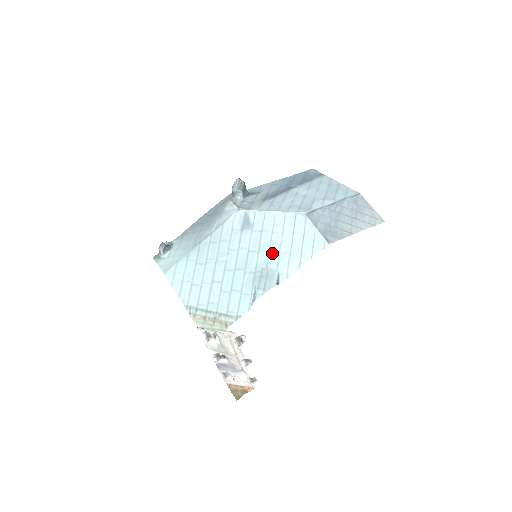
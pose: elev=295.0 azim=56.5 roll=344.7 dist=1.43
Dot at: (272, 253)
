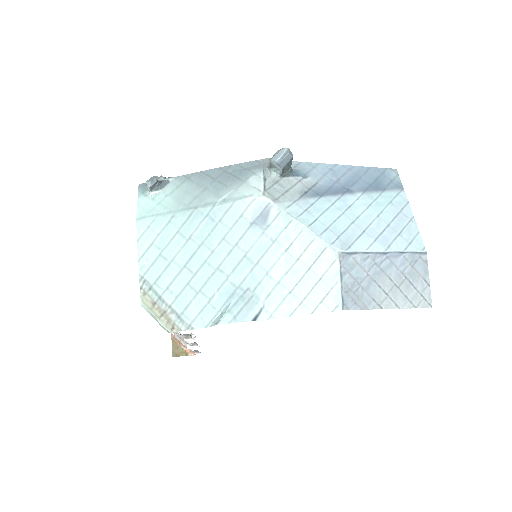
Dot at: (270, 277)
